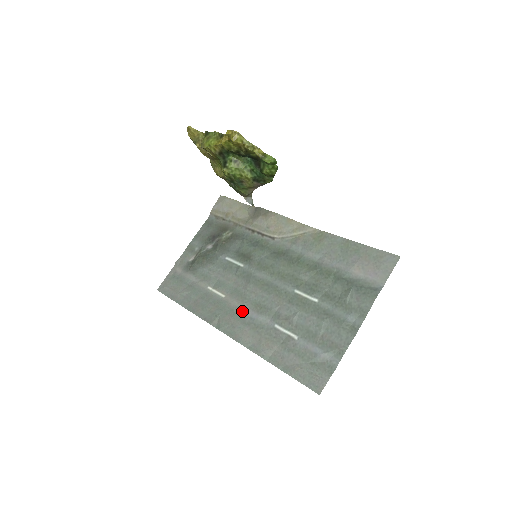
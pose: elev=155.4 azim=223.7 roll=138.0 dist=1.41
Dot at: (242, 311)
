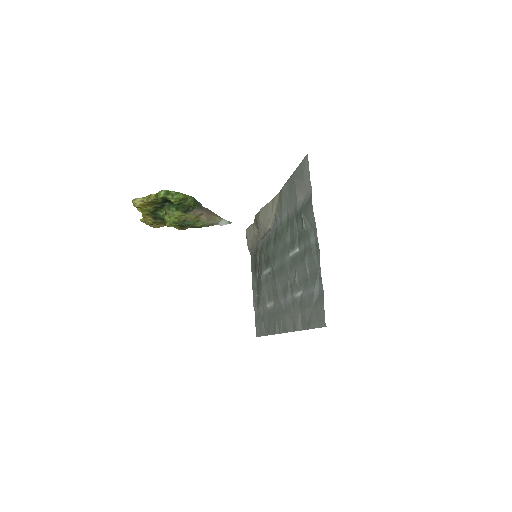
Dot at: (280, 305)
